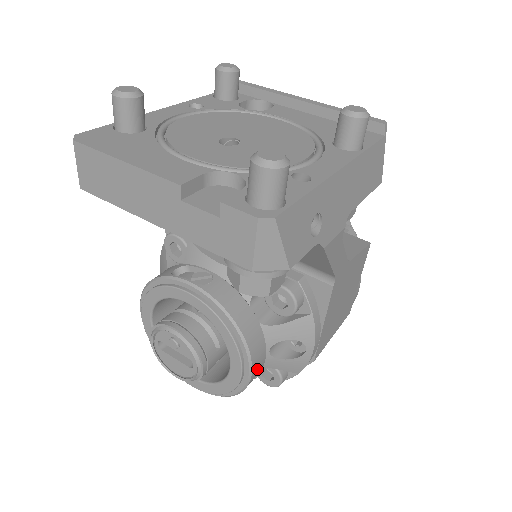
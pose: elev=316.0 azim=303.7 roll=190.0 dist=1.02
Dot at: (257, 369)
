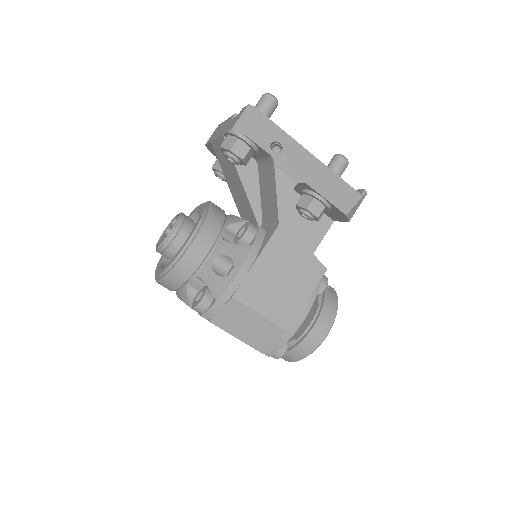
Dot at: (197, 252)
